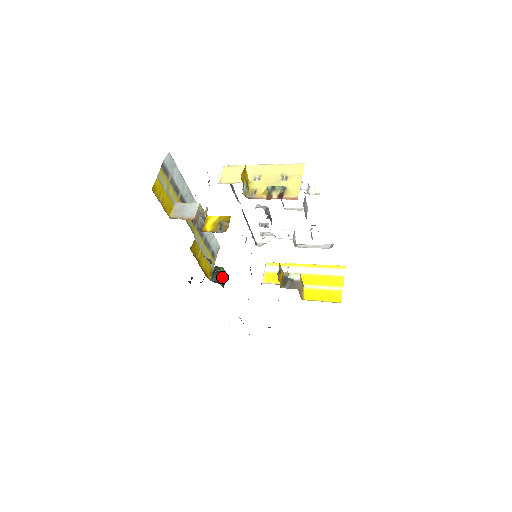
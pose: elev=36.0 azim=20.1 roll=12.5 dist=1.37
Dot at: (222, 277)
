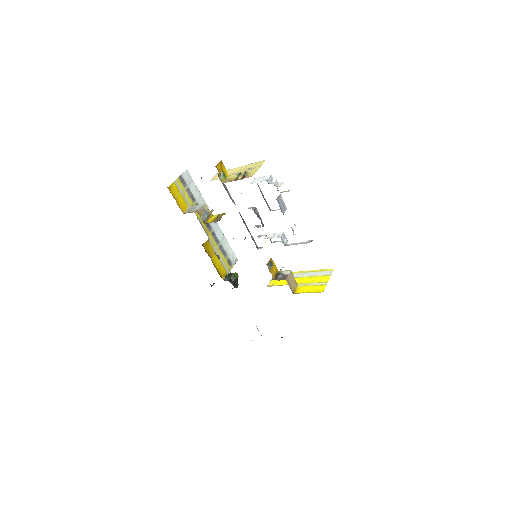
Dot at: (233, 278)
